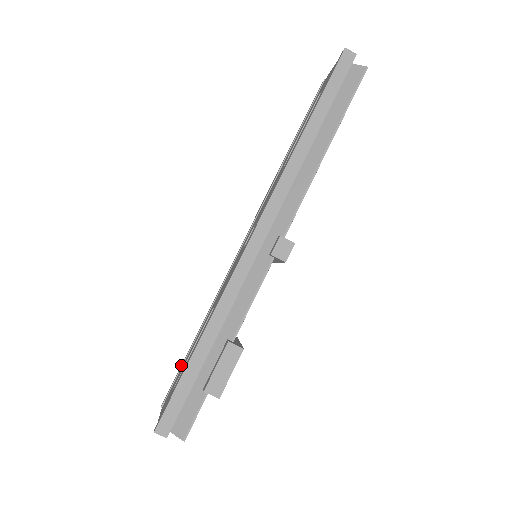
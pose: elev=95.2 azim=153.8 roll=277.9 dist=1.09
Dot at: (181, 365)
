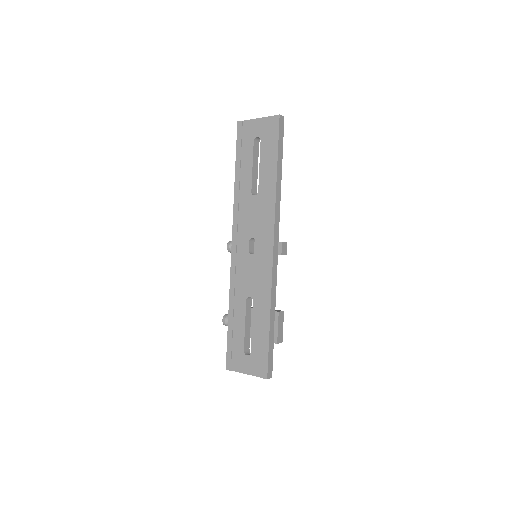
Dot at: (229, 341)
